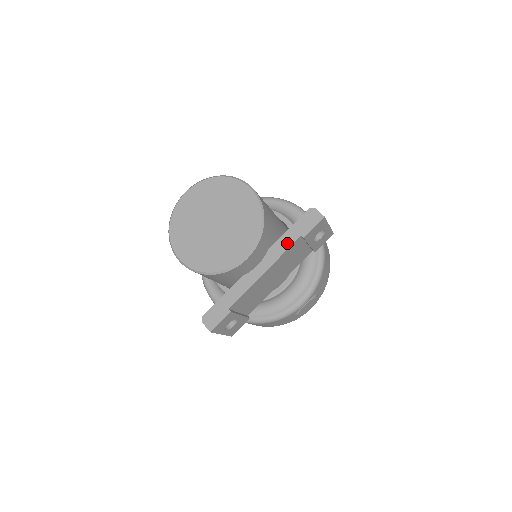
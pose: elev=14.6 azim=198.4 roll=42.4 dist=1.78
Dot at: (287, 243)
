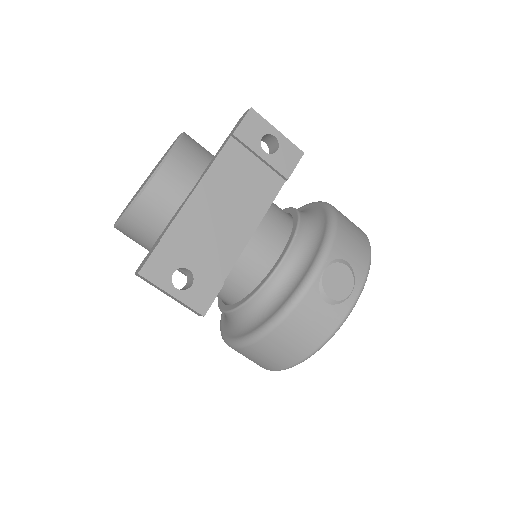
Dot at: (219, 151)
